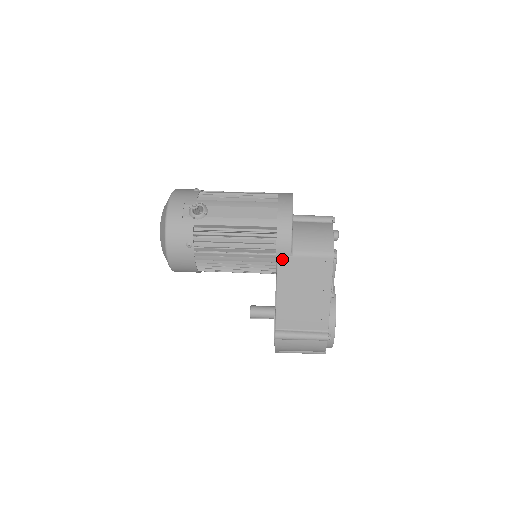
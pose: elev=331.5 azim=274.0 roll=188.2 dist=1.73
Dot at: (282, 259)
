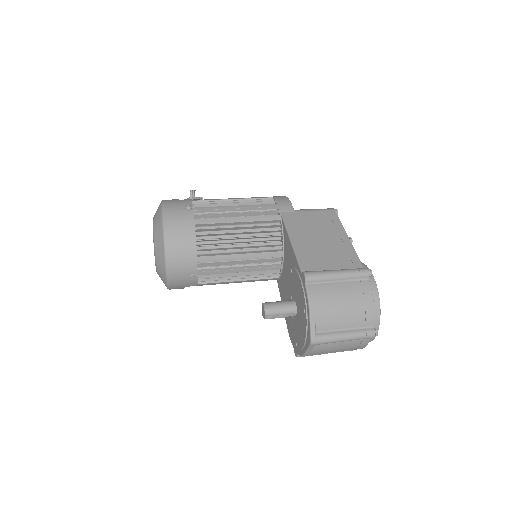
Dot at: (286, 214)
